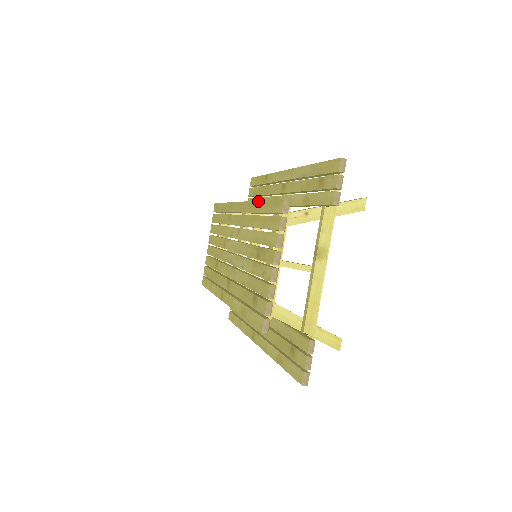
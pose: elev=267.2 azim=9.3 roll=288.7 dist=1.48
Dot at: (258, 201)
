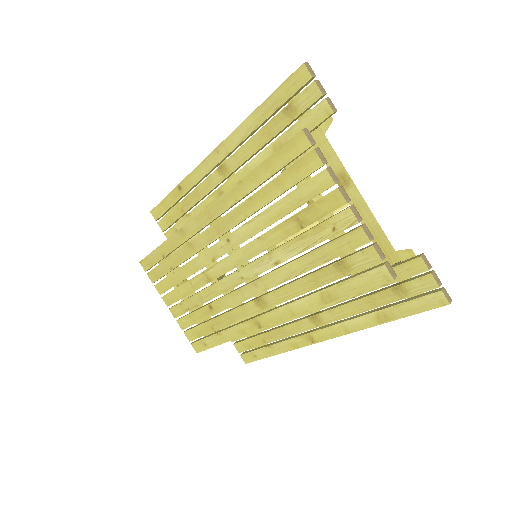
Dot at: (242, 179)
